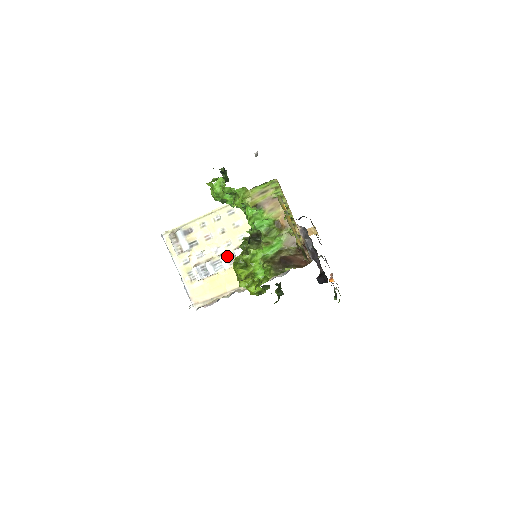
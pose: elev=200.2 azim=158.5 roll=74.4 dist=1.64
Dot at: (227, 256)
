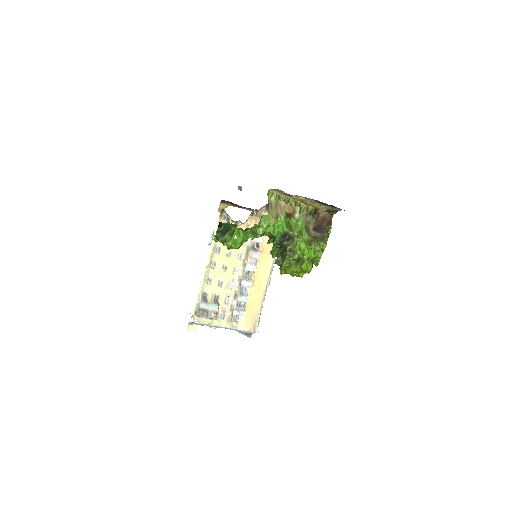
Dot at: (244, 278)
